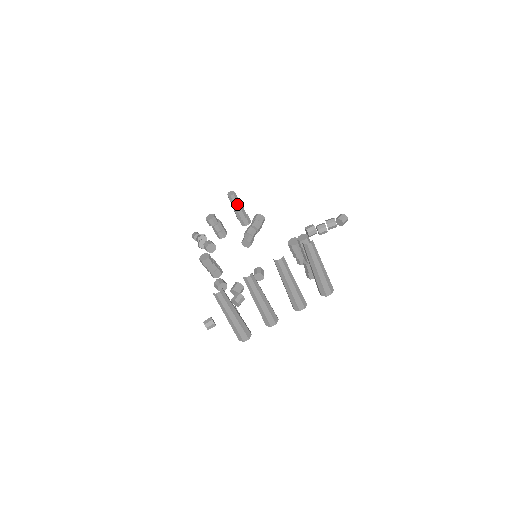
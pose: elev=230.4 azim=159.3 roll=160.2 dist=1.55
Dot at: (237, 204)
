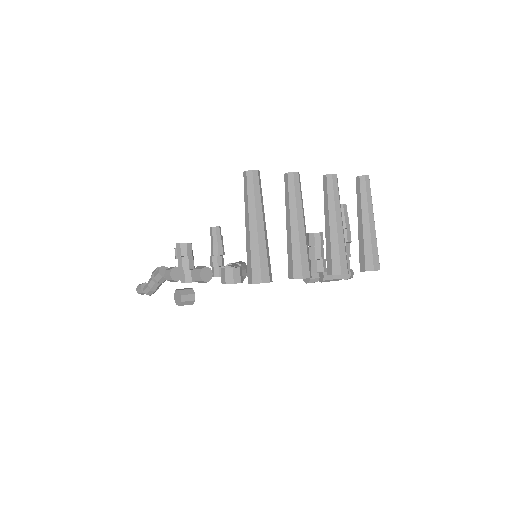
Dot at: (220, 240)
